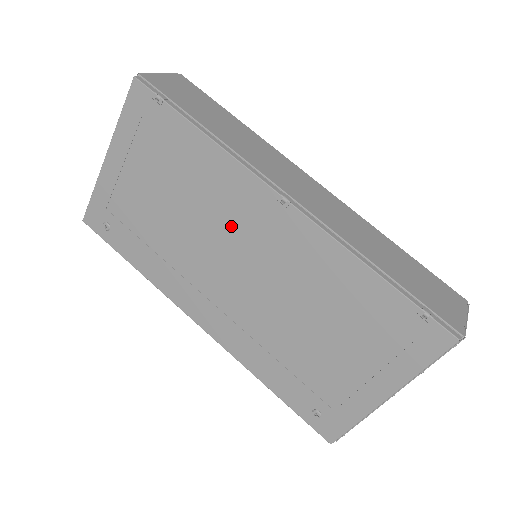
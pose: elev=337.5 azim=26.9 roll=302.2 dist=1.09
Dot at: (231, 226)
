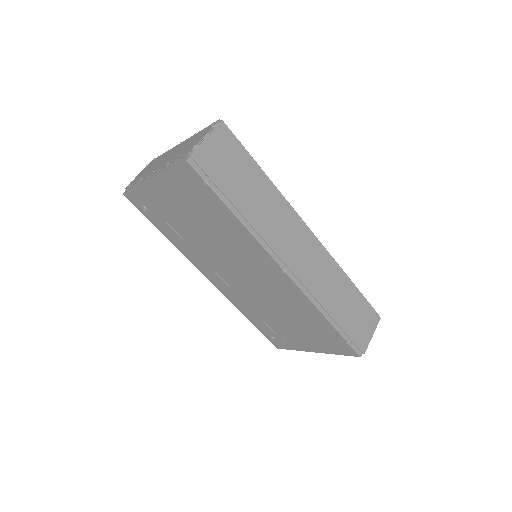
Dot at: (244, 260)
